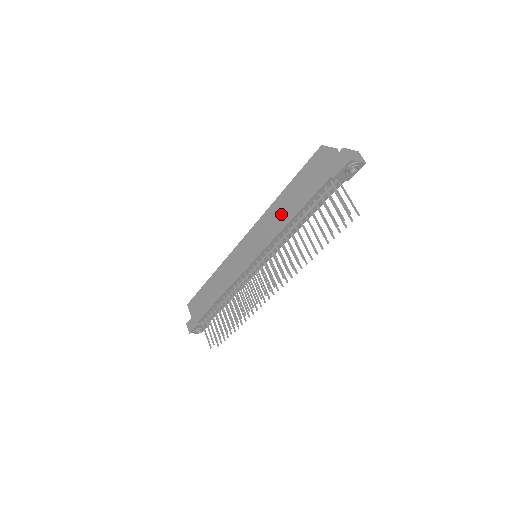
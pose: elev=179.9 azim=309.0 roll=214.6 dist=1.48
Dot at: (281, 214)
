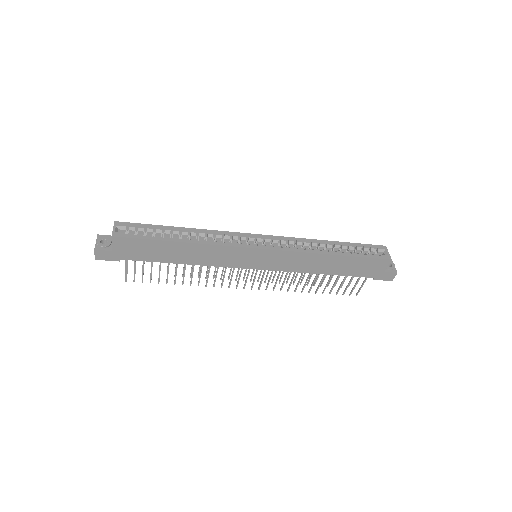
Dot at: (319, 266)
